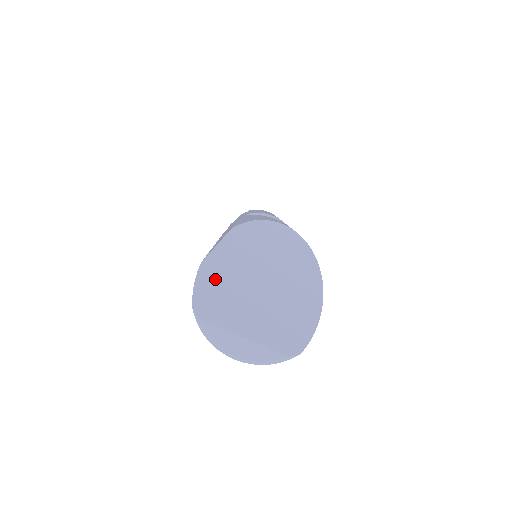
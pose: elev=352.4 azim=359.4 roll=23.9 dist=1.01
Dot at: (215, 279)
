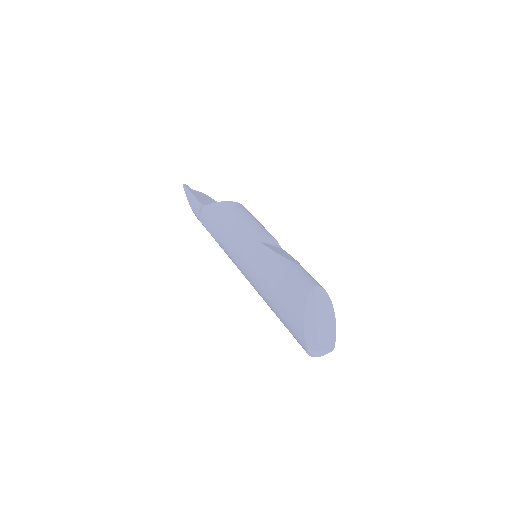
Dot at: (309, 329)
